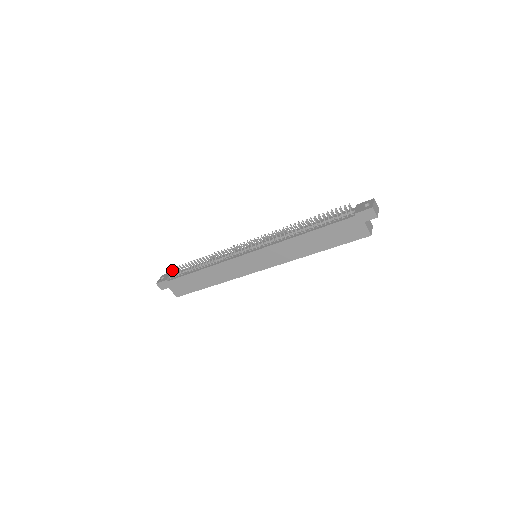
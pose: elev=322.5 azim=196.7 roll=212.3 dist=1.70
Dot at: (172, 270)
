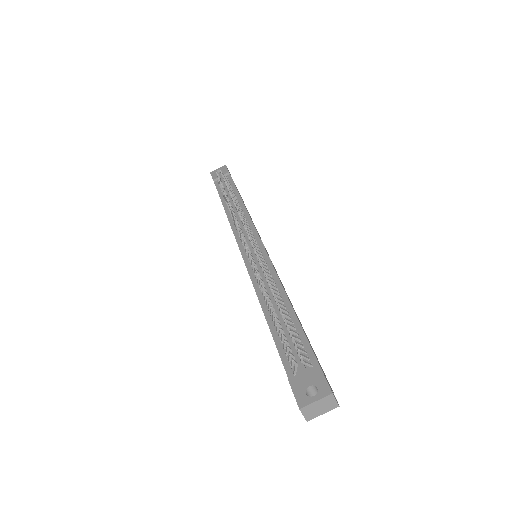
Dot at: (217, 176)
